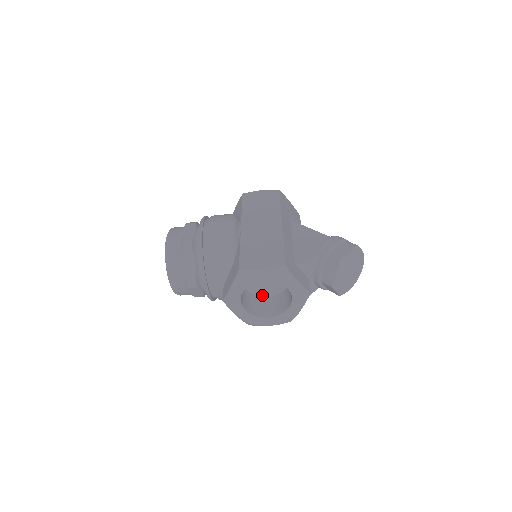
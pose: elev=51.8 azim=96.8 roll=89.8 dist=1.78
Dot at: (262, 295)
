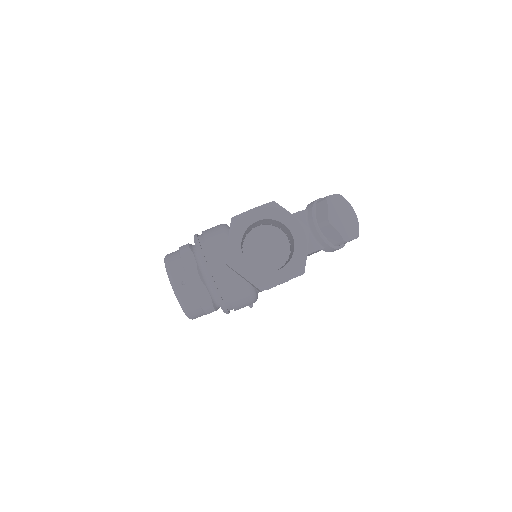
Dot at: (268, 269)
